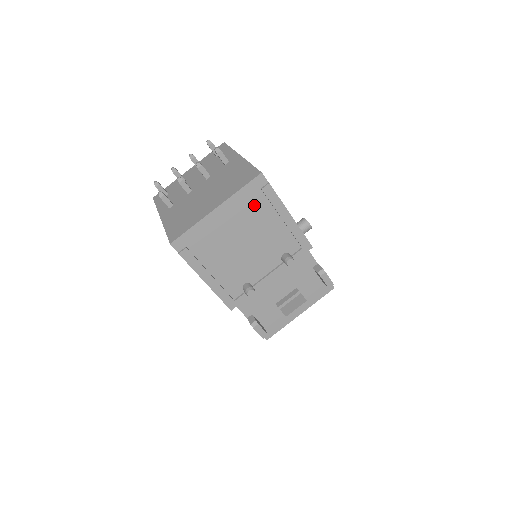
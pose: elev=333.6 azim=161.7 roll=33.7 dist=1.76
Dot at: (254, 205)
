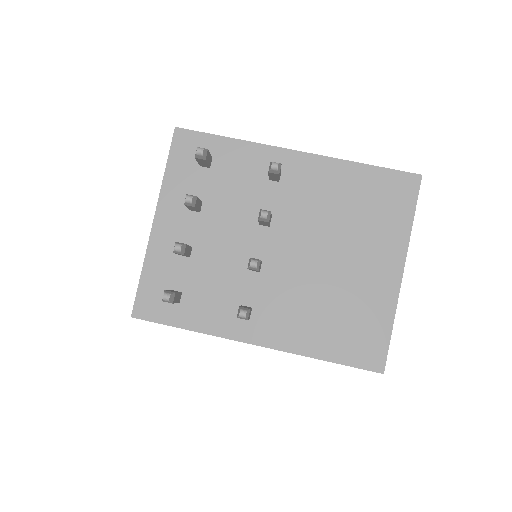
Dot at: occluded
